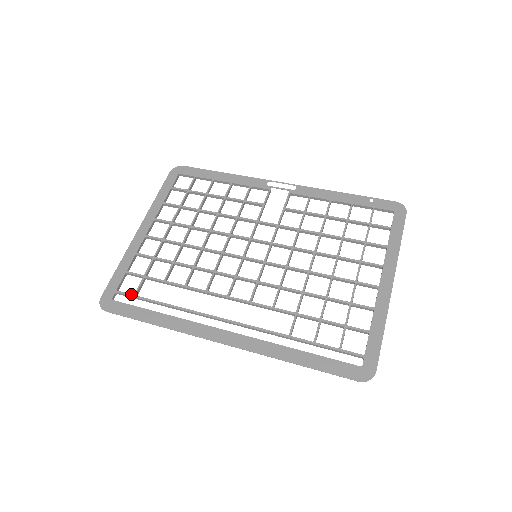
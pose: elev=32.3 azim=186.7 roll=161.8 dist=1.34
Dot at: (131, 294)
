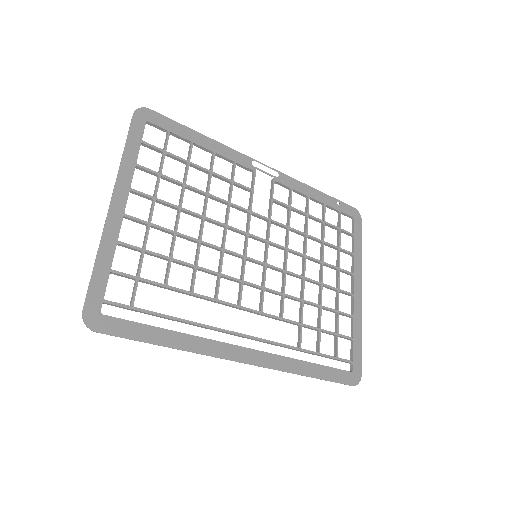
Dot at: (127, 305)
